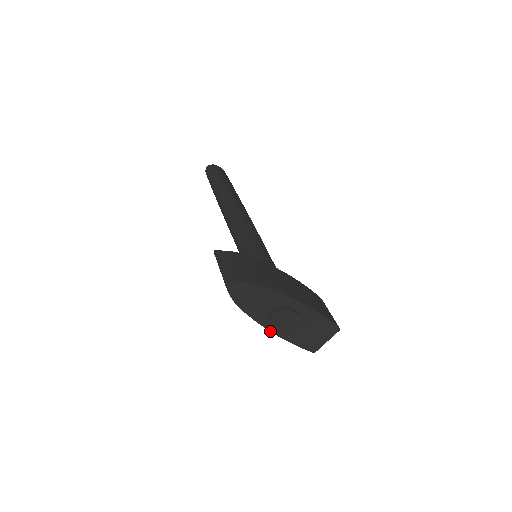
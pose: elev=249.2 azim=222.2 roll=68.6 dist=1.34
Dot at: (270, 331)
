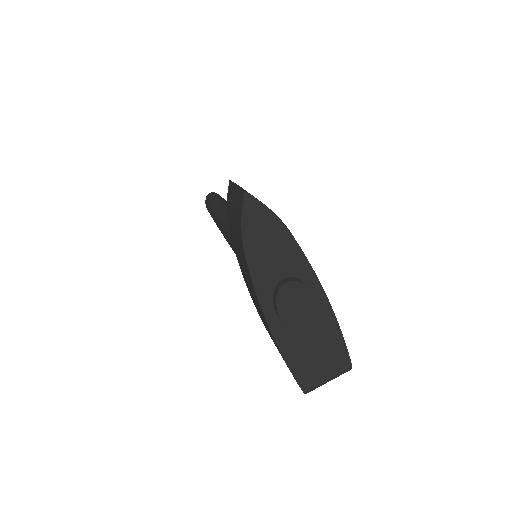
Dot at: (265, 318)
